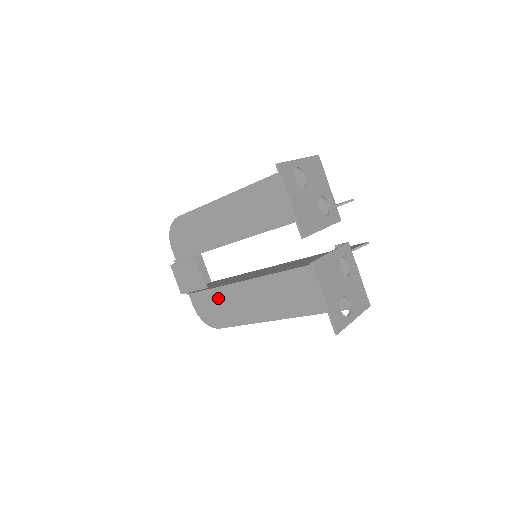
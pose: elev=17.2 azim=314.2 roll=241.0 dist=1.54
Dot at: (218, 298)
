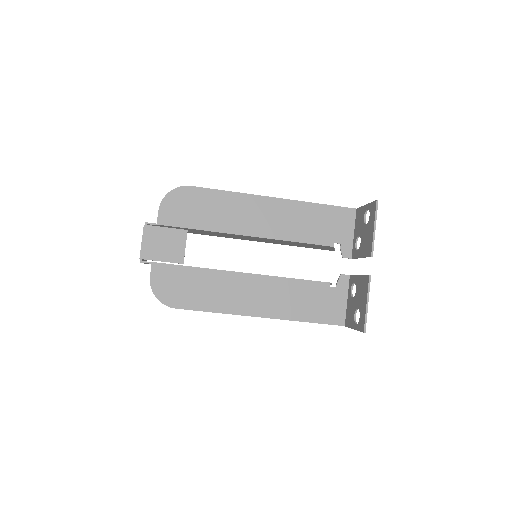
Dot at: (194, 278)
